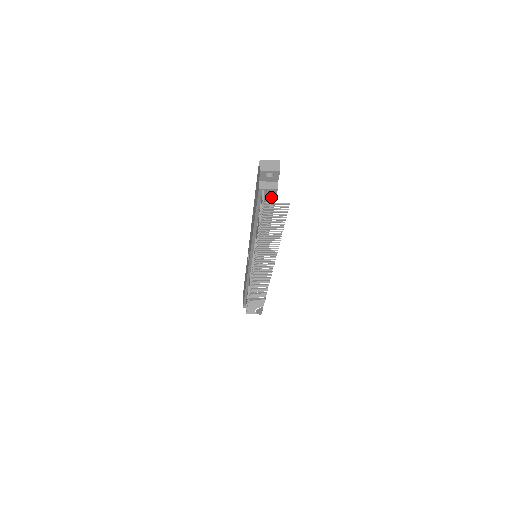
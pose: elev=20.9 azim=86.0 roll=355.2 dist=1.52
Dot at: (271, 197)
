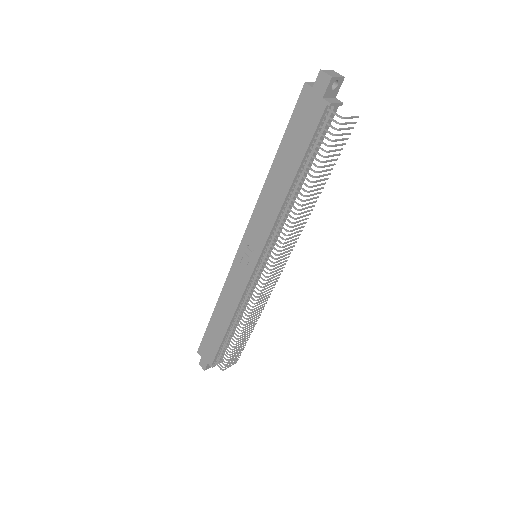
Dot at: (328, 122)
